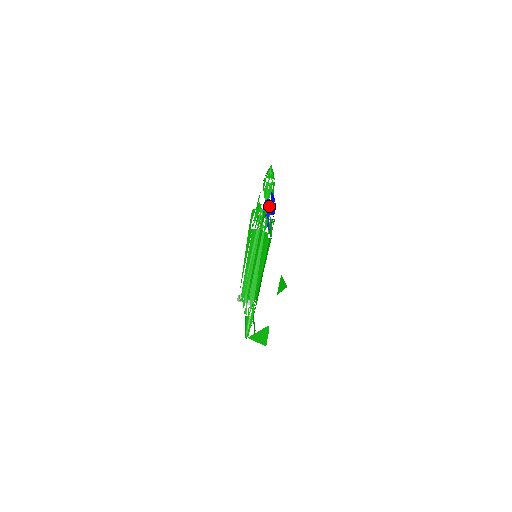
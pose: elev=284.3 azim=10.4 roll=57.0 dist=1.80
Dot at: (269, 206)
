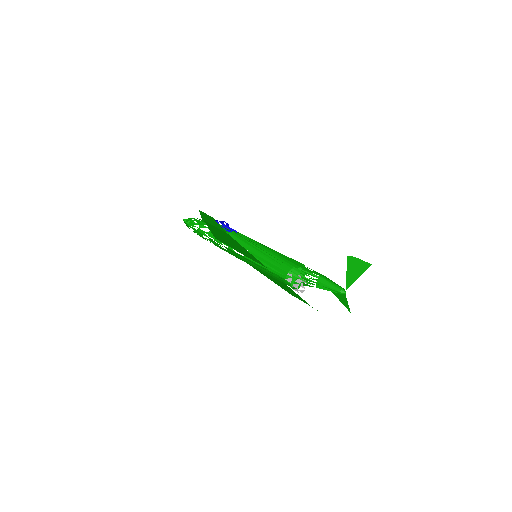
Dot at: occluded
